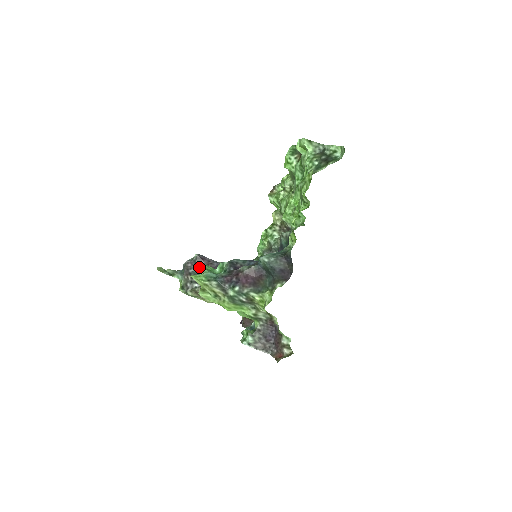
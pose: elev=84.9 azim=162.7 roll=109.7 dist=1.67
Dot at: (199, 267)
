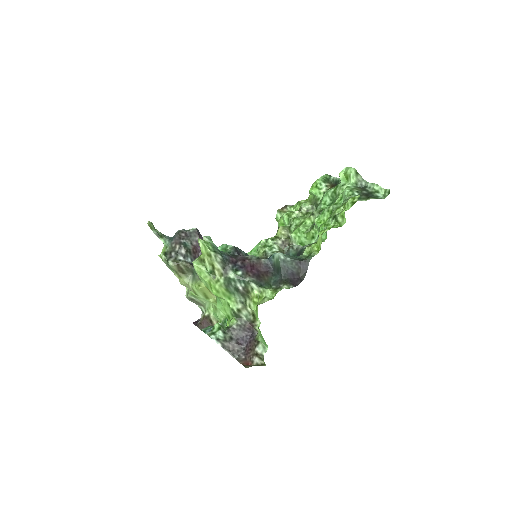
Dot at: (205, 236)
